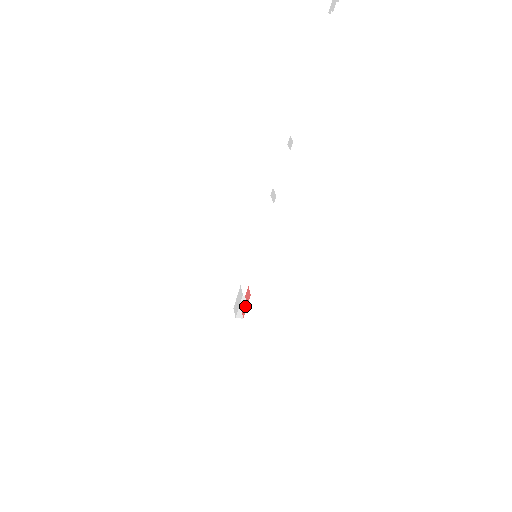
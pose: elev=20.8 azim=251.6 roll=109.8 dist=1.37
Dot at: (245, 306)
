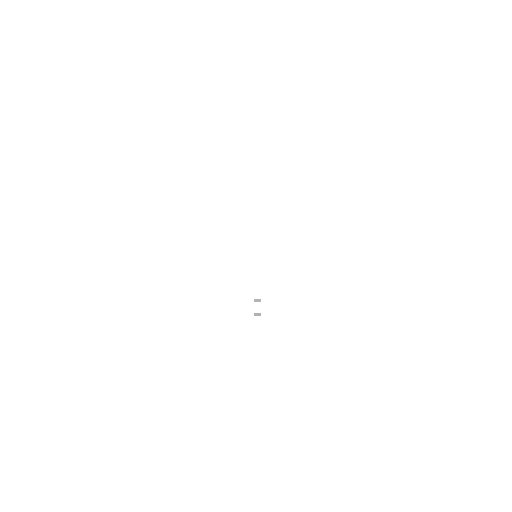
Dot at: occluded
